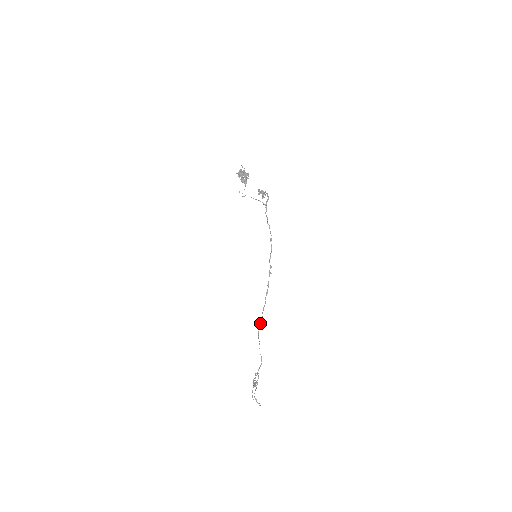
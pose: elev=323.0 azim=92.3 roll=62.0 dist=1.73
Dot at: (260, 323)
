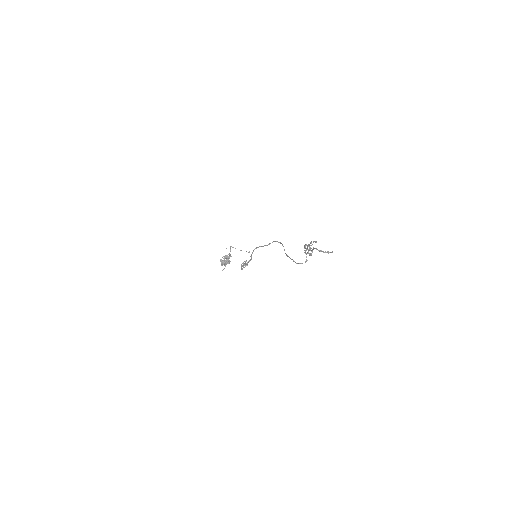
Dot at: (284, 249)
